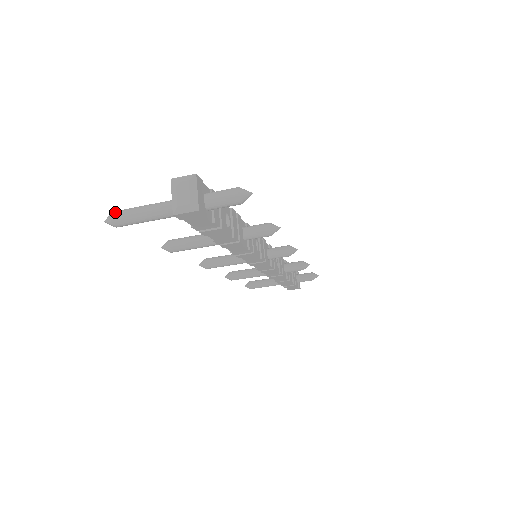
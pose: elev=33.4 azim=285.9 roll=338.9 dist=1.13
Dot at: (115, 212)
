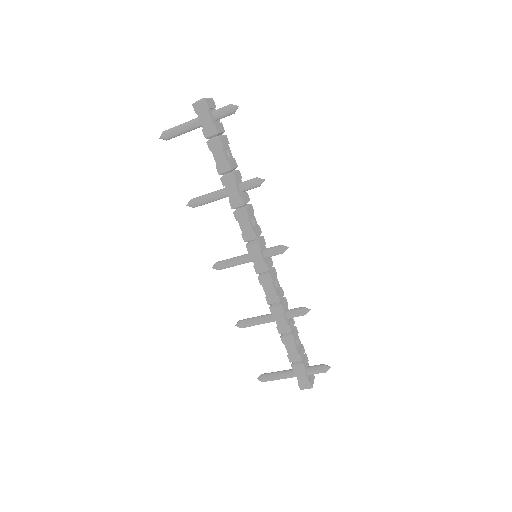
Dot at: occluded
